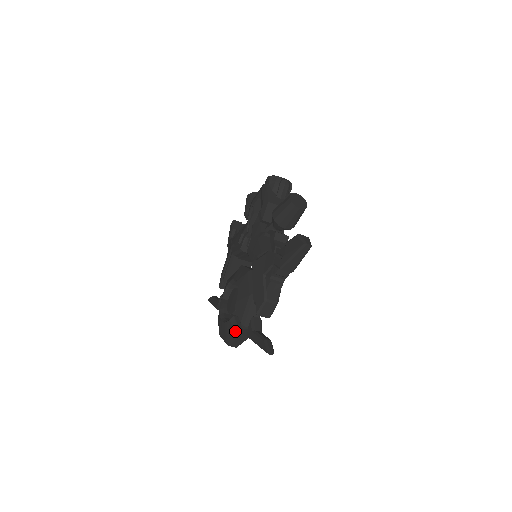
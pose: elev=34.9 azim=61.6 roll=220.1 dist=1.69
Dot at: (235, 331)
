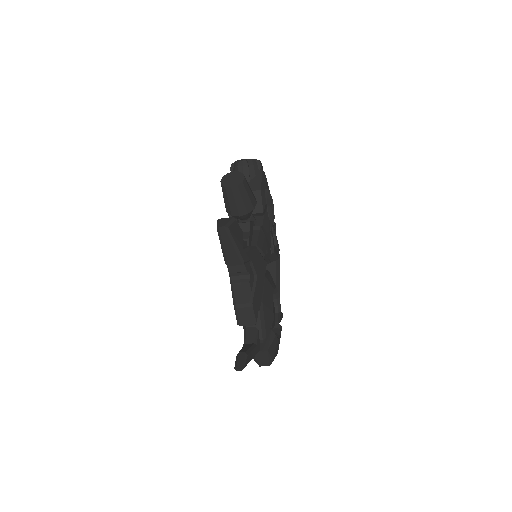
Dot at: occluded
